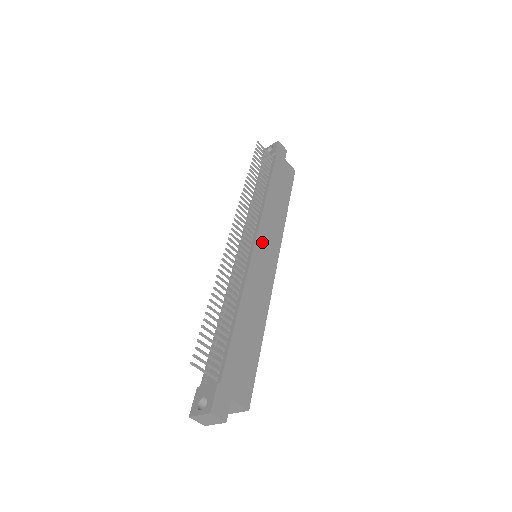
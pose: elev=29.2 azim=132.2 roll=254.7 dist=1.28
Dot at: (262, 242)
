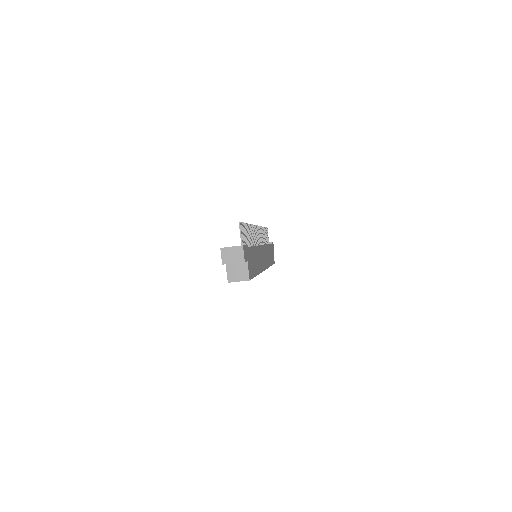
Dot at: (264, 251)
